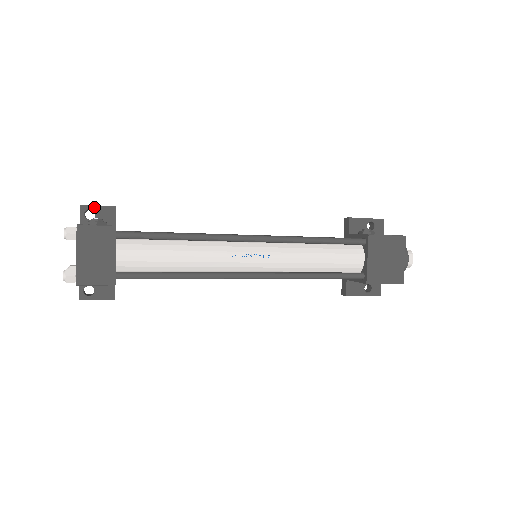
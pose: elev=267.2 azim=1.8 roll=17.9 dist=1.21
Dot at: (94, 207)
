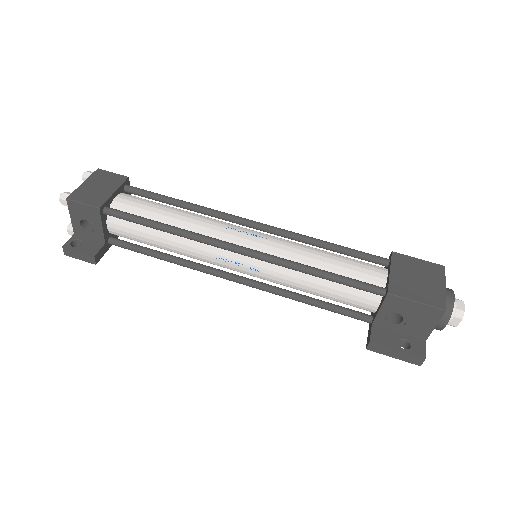
Dot at: occluded
